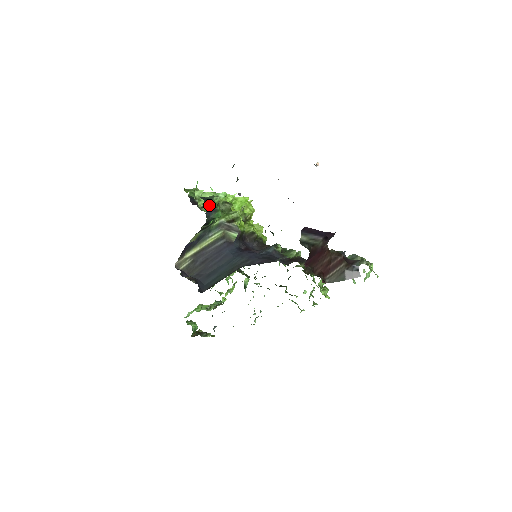
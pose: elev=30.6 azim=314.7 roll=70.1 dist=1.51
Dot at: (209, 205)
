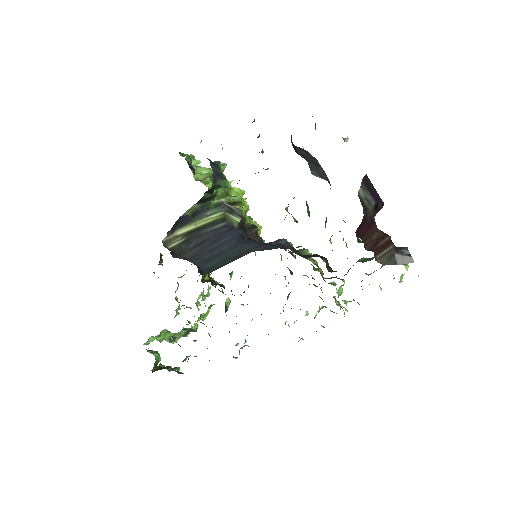
Dot at: (215, 168)
